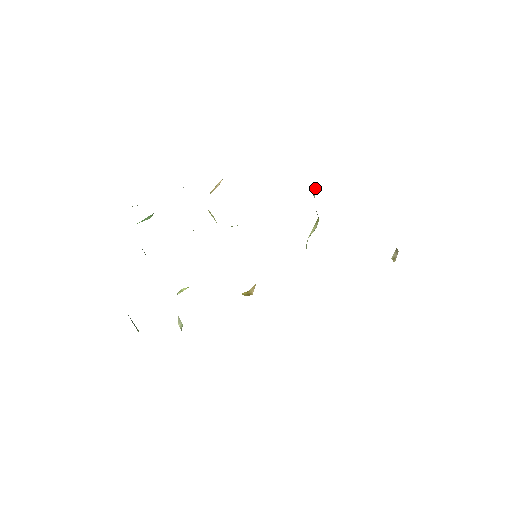
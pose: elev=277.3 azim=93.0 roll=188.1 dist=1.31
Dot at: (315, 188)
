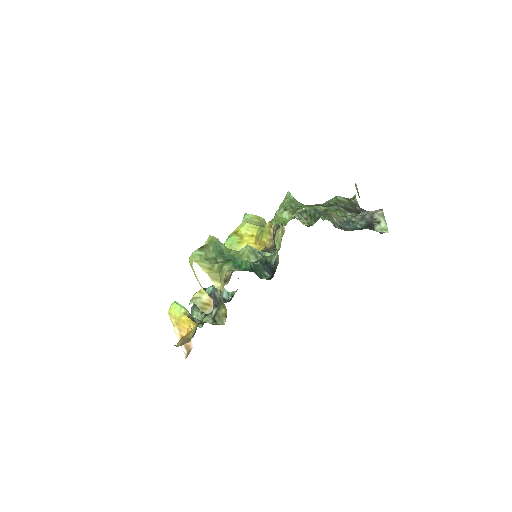
Dot at: occluded
